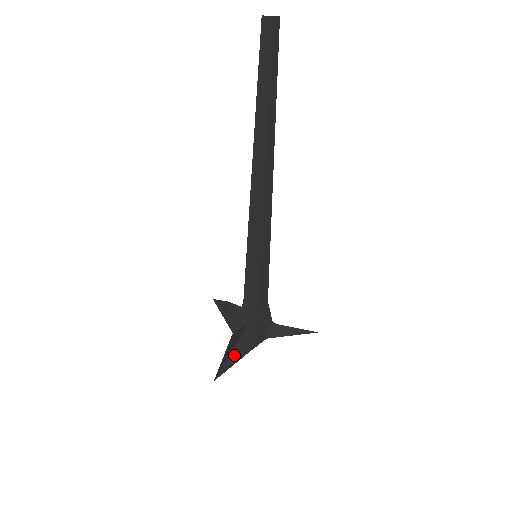
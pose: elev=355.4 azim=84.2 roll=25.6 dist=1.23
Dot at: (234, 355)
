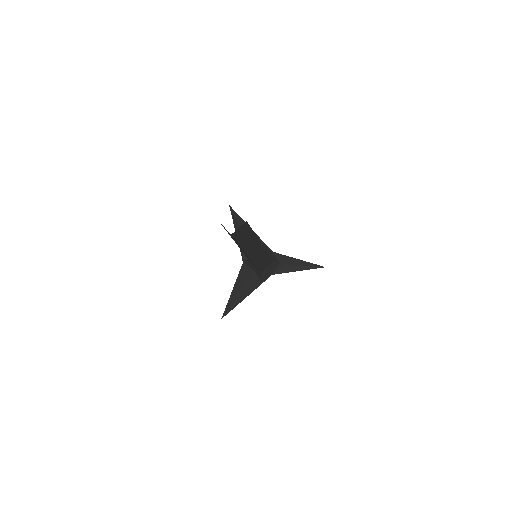
Dot at: (240, 298)
